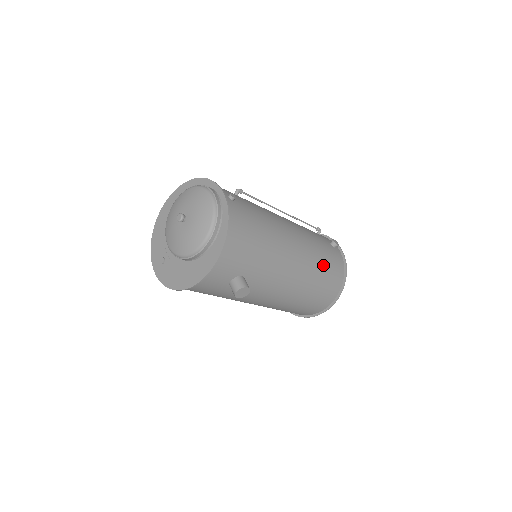
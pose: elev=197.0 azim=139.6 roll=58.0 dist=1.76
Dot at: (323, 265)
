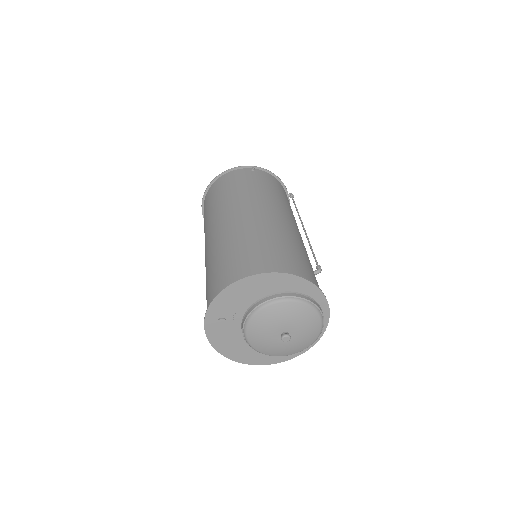
Dot at: occluded
